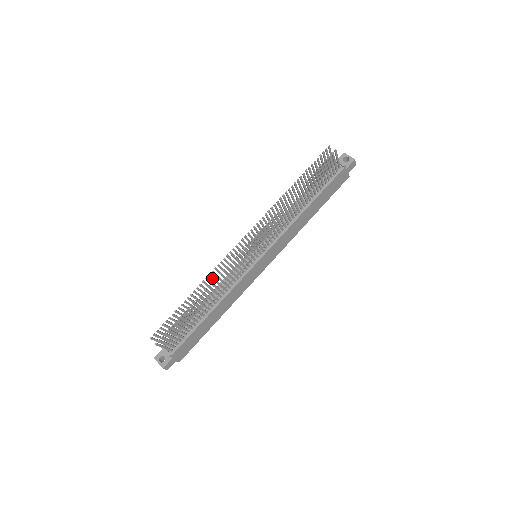
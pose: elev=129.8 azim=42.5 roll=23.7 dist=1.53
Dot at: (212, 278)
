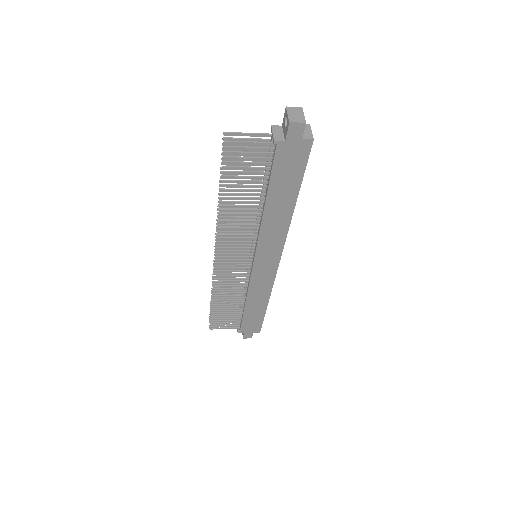
Dot at: occluded
